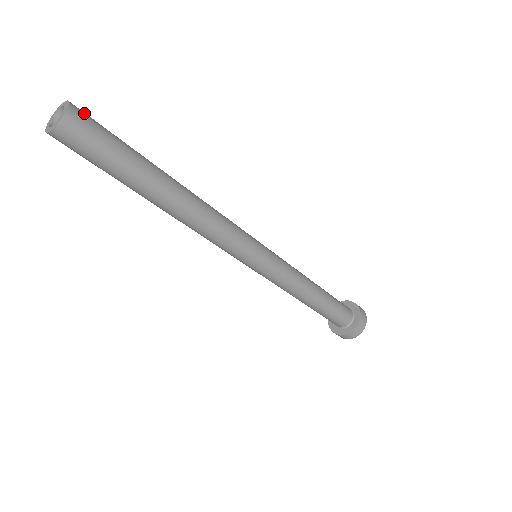
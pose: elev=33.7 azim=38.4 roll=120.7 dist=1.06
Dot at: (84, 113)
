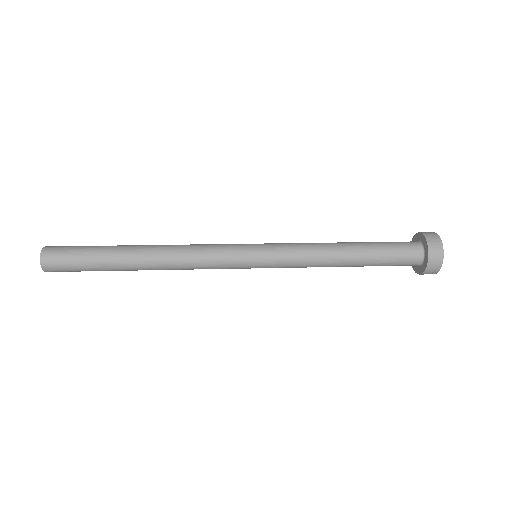
Dot at: (53, 250)
